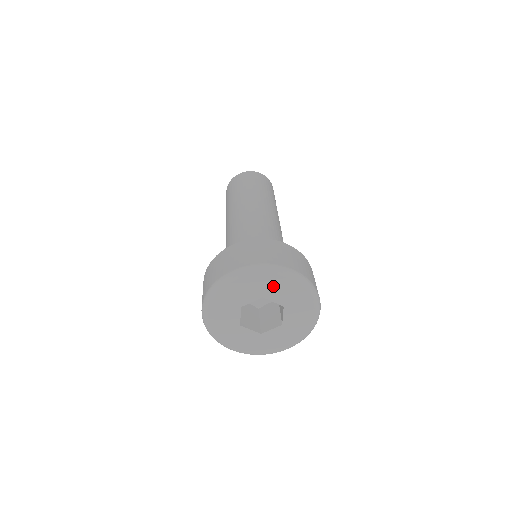
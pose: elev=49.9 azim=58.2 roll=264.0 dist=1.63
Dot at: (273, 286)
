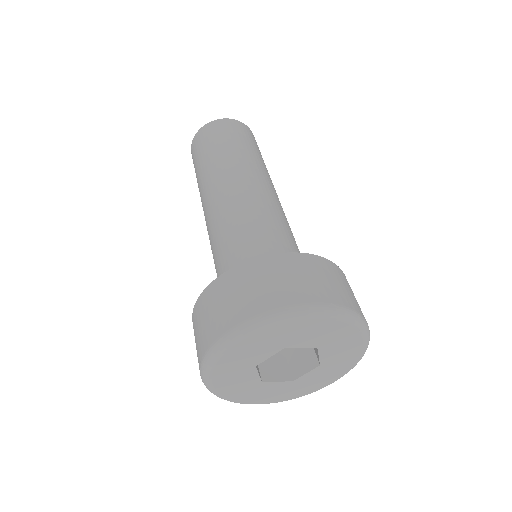
Dot at: (296, 333)
